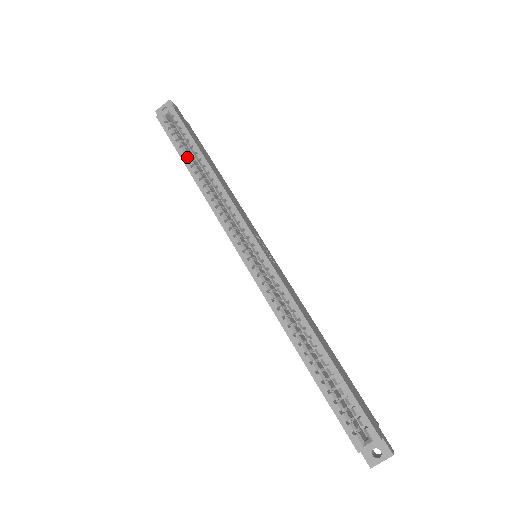
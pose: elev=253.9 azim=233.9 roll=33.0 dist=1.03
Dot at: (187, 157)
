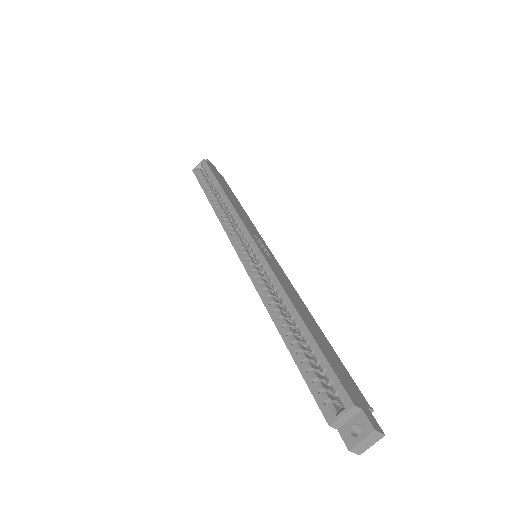
Dot at: (209, 190)
